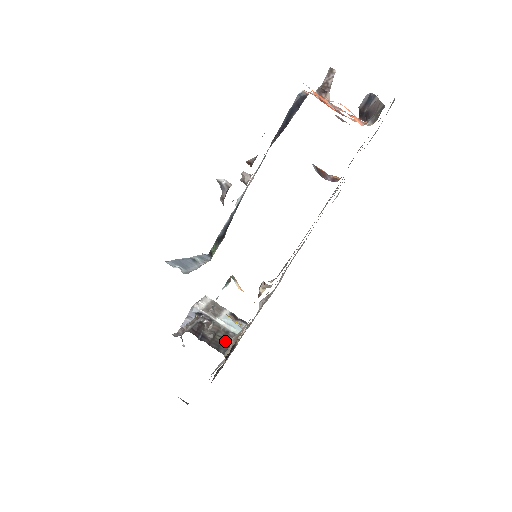
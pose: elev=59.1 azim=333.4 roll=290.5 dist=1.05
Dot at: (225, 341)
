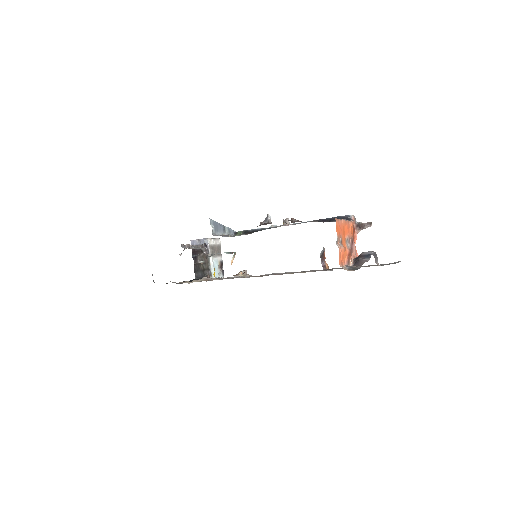
Dot at: (203, 272)
